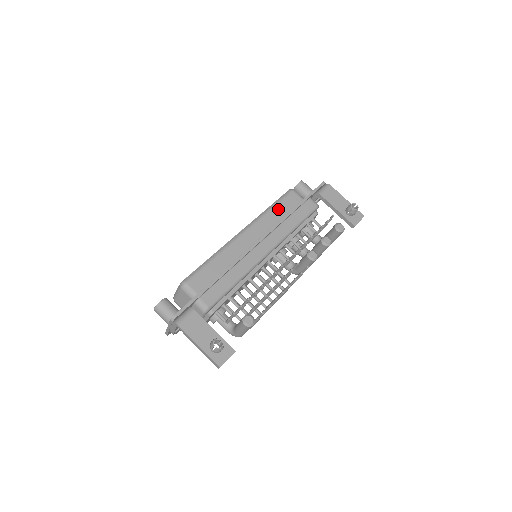
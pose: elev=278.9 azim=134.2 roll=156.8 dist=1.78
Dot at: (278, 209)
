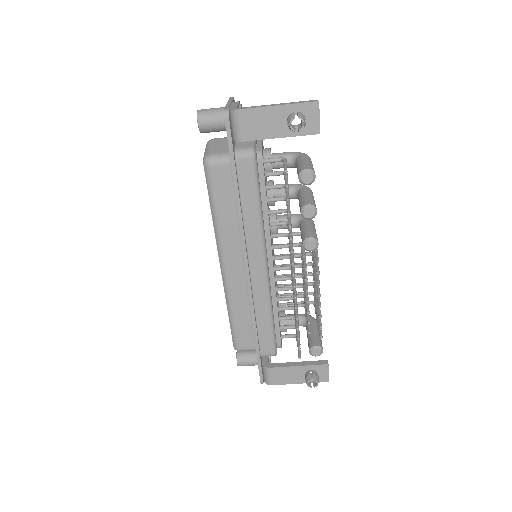
Dot at: (222, 207)
